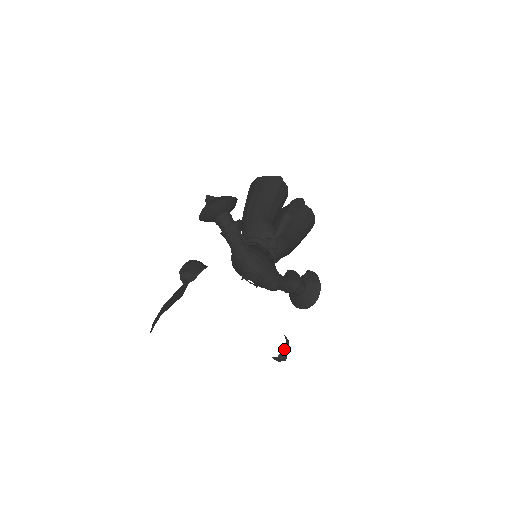
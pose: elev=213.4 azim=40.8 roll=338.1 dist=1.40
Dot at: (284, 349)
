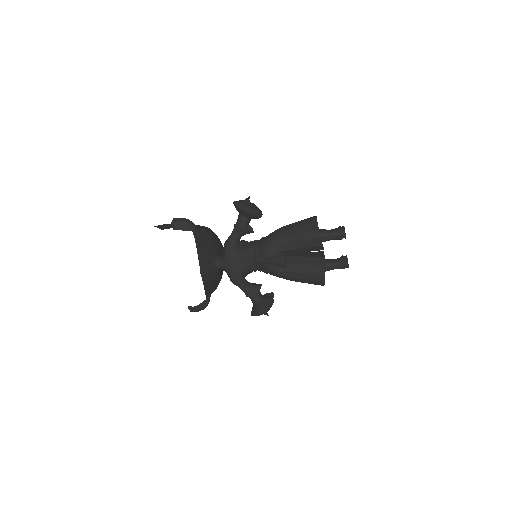
Dot at: (192, 307)
